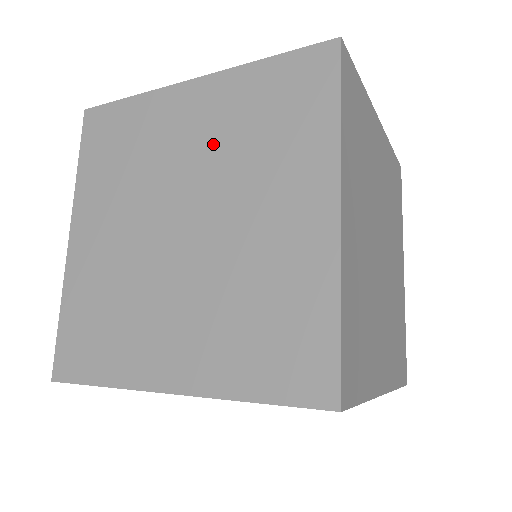
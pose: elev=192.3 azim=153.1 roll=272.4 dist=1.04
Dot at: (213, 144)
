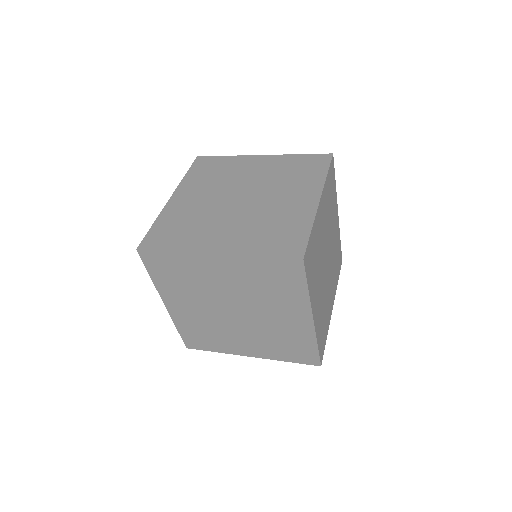
Dot at: (240, 286)
